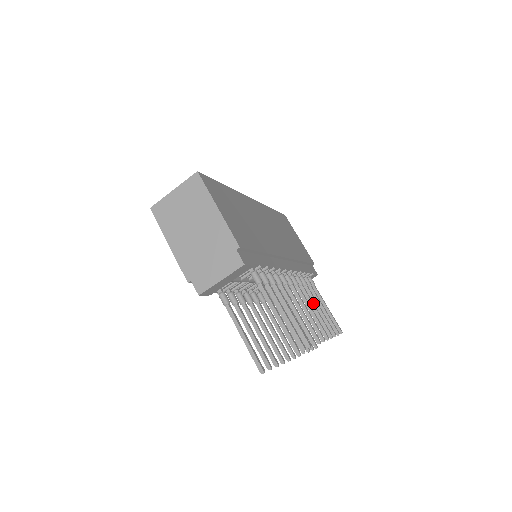
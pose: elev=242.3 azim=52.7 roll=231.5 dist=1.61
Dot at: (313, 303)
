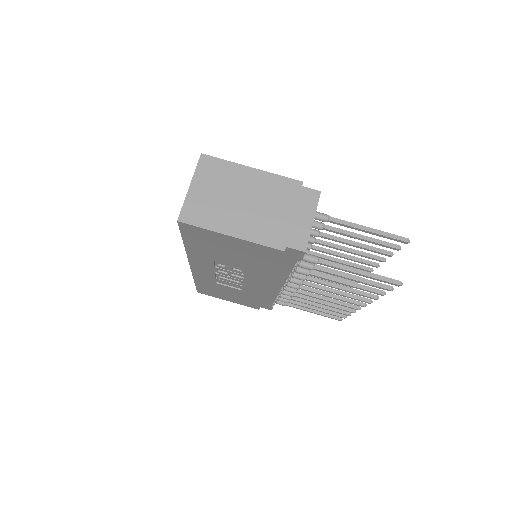
Dot at: occluded
